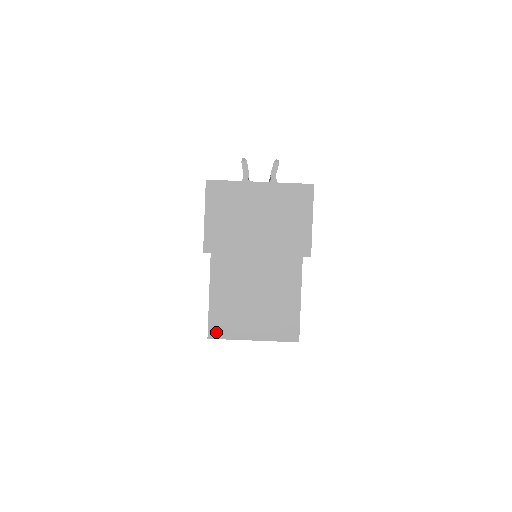
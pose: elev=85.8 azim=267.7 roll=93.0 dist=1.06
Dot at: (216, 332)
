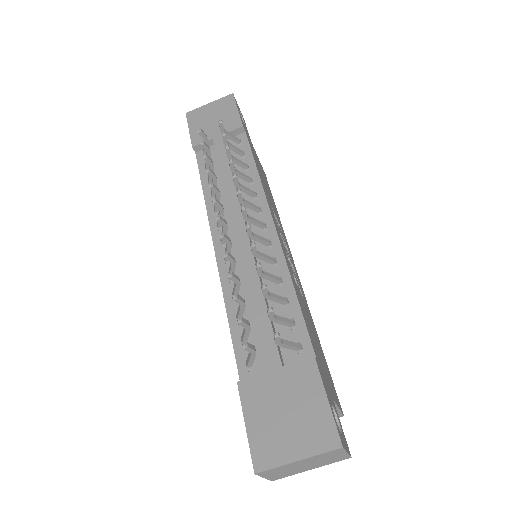
Dot at: occluded
